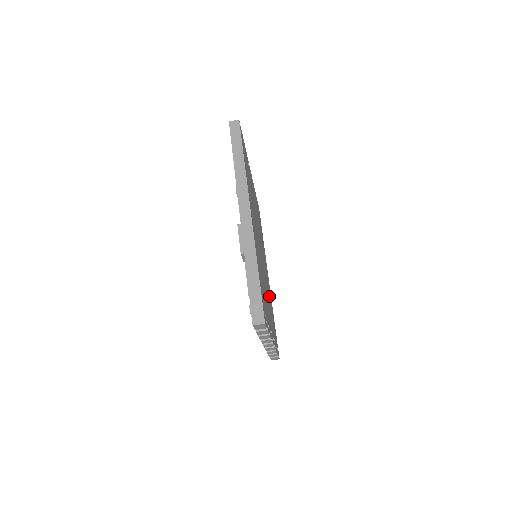
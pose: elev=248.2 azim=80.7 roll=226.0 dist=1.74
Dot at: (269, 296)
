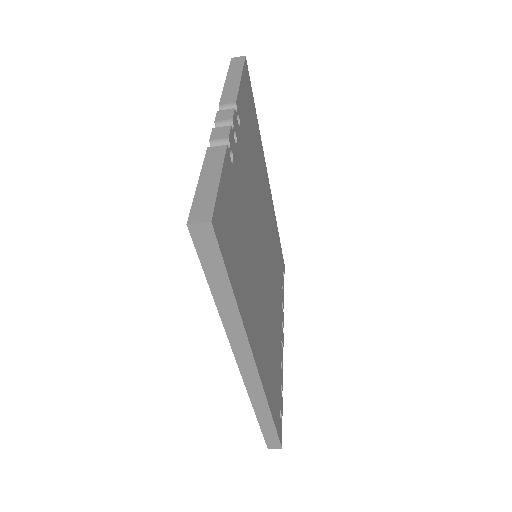
Dot at: (273, 246)
